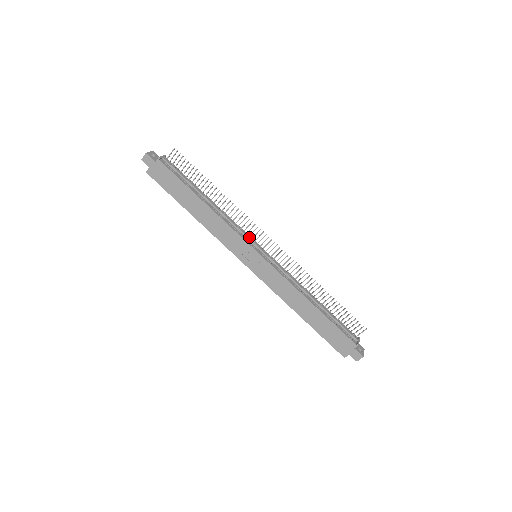
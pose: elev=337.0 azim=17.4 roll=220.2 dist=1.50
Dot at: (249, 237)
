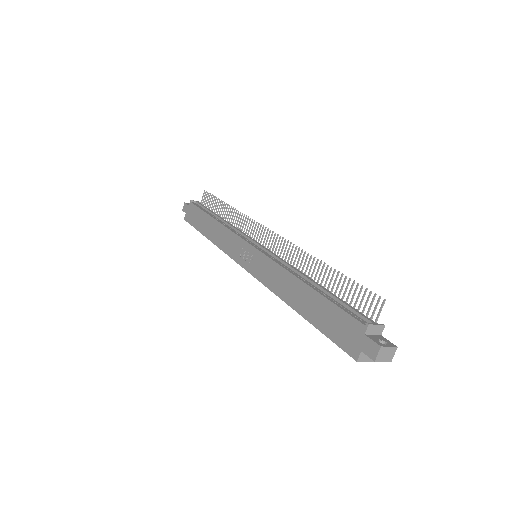
Dot at: (249, 237)
